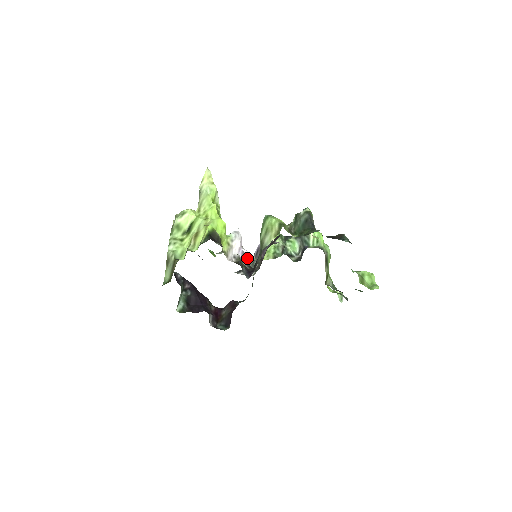
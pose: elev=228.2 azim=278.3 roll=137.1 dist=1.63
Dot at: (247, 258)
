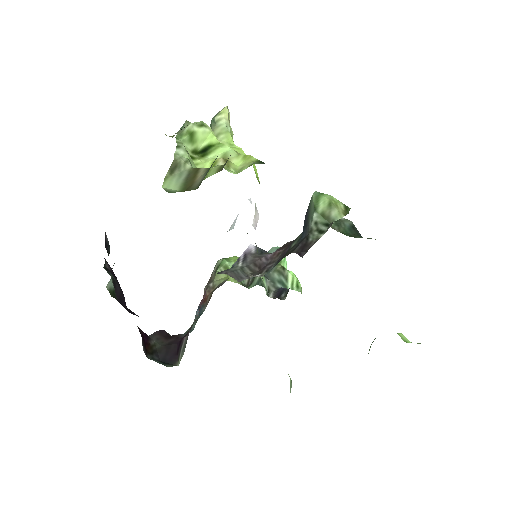
Dot at: (257, 247)
